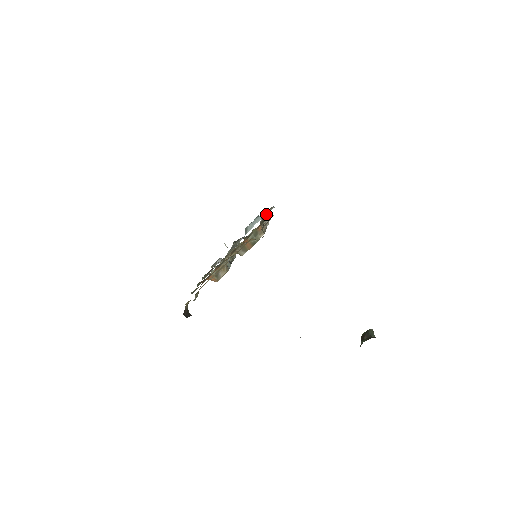
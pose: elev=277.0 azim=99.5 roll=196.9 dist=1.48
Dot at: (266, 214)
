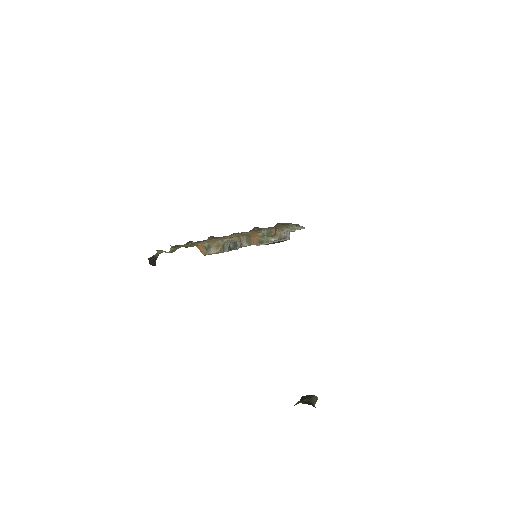
Dot at: occluded
